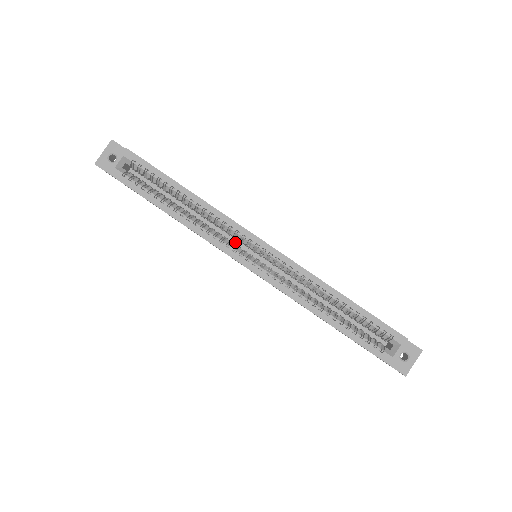
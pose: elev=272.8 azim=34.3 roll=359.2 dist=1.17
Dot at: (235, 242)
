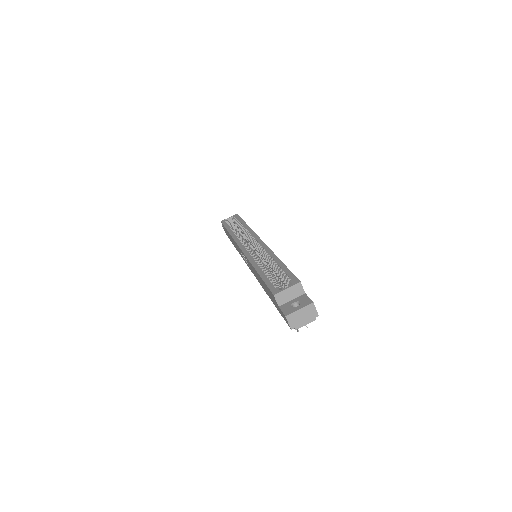
Dot at: occluded
